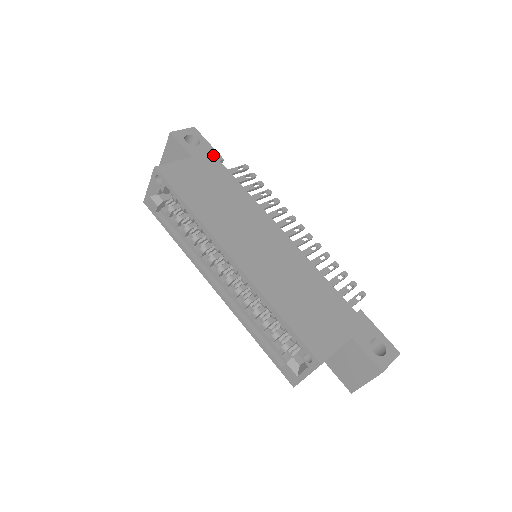
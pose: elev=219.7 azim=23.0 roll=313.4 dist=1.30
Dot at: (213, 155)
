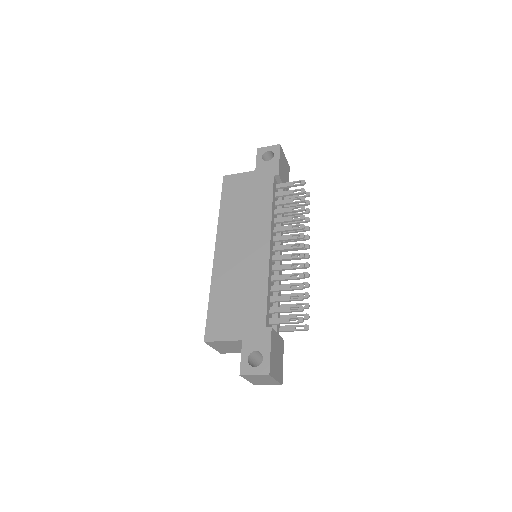
Dot at: (273, 170)
